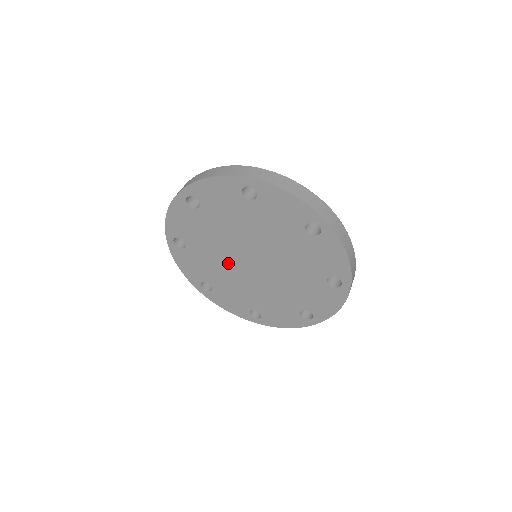
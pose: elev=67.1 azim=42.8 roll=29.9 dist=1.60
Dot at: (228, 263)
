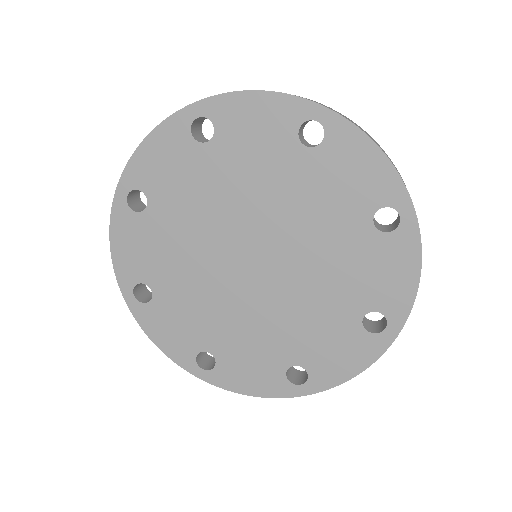
Dot at: (206, 255)
